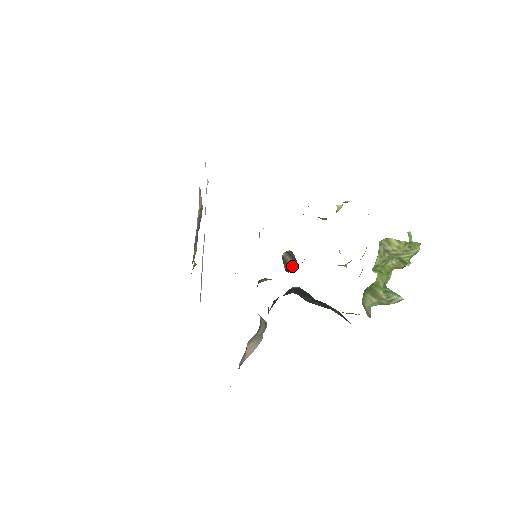
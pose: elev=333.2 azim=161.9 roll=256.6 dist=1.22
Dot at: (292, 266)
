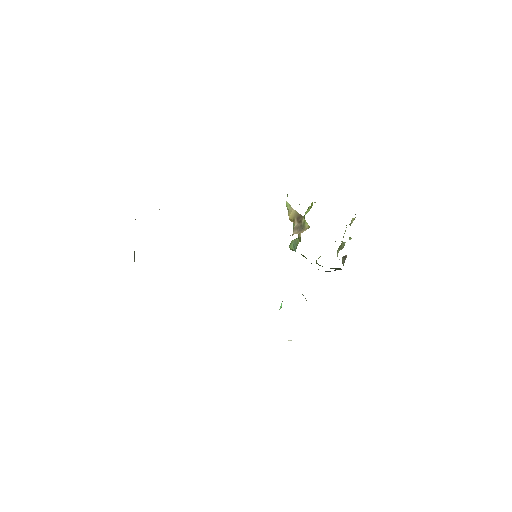
Dot at: (344, 262)
